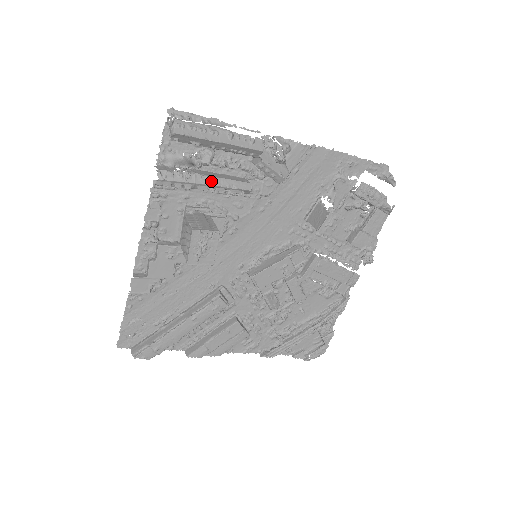
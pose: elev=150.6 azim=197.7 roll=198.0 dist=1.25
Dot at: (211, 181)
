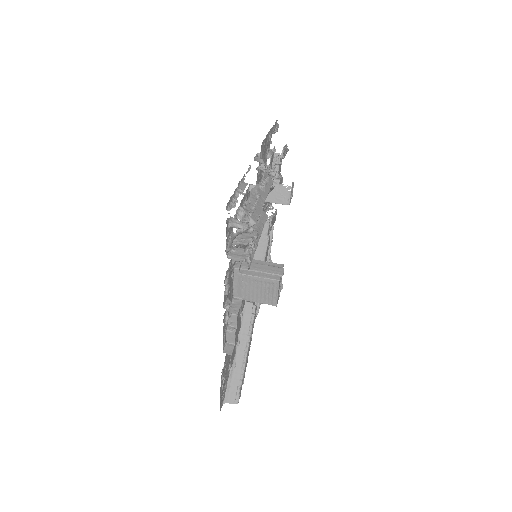
Dot at: (258, 234)
